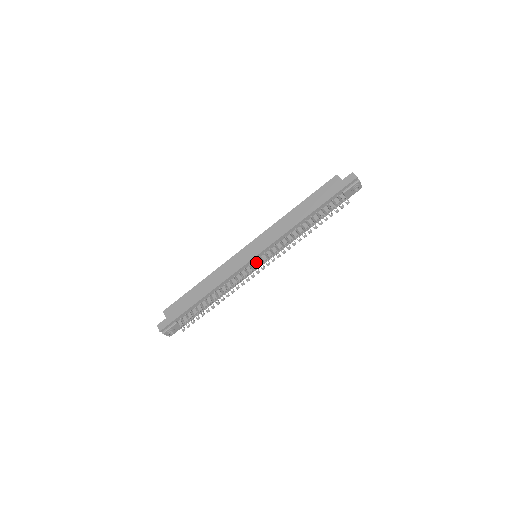
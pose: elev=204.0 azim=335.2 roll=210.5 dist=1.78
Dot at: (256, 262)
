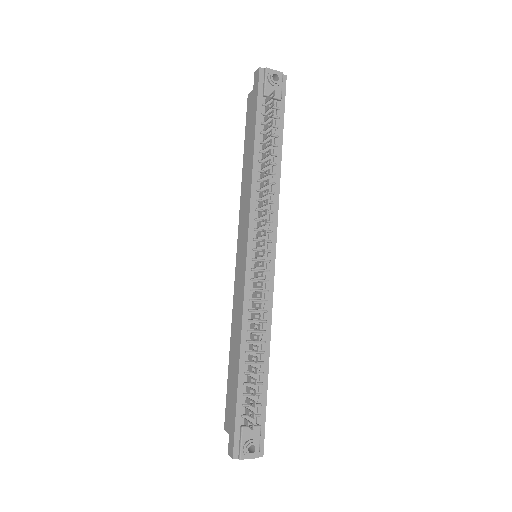
Dot at: (257, 259)
